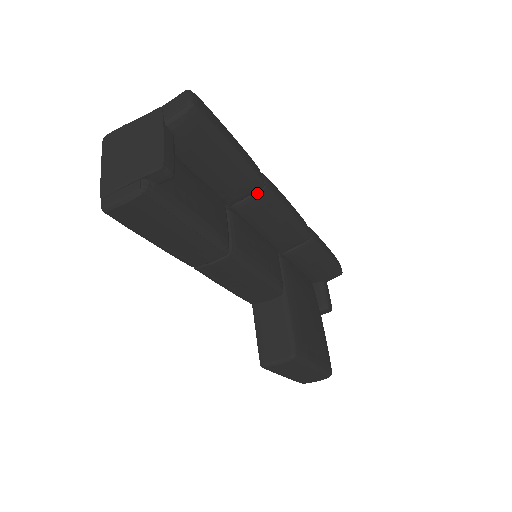
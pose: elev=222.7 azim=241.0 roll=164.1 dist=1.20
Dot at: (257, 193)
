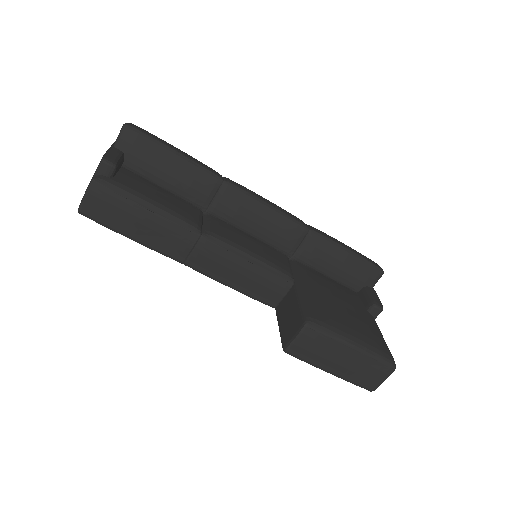
Dot at: (220, 189)
